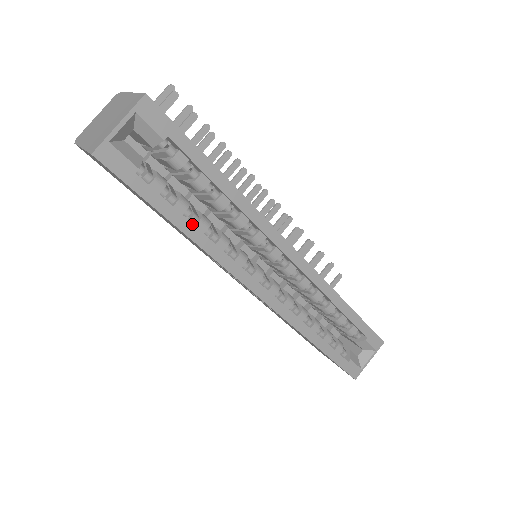
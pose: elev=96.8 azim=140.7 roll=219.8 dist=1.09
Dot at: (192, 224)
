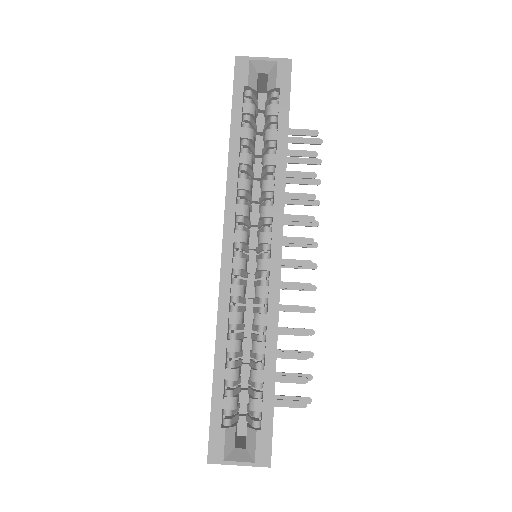
Dot at: (239, 145)
